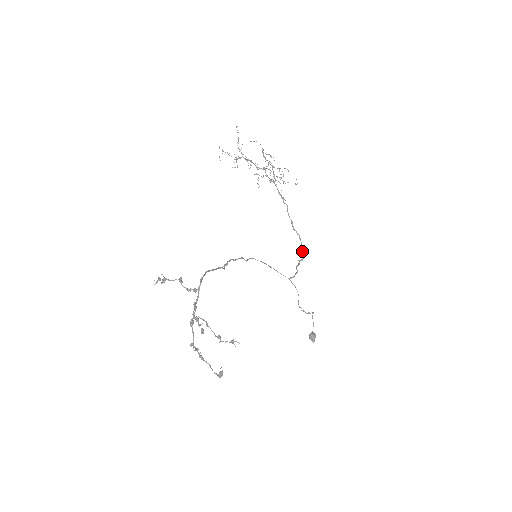
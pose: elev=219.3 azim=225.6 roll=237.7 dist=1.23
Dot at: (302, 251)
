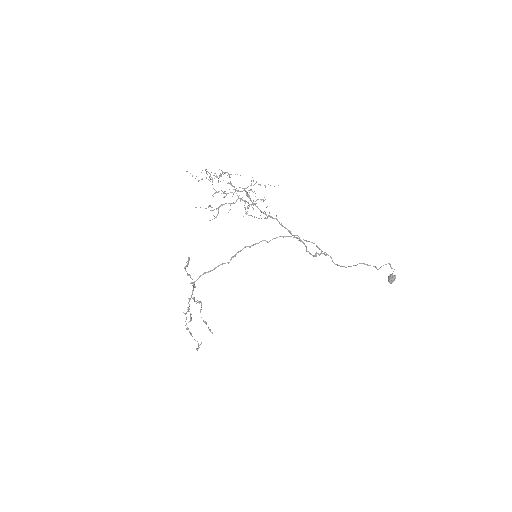
Dot at: (310, 253)
